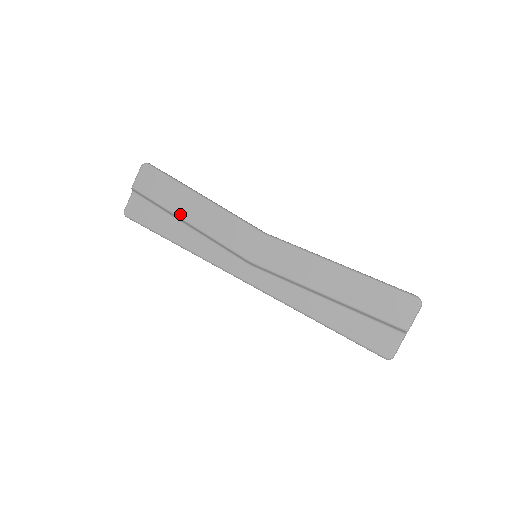
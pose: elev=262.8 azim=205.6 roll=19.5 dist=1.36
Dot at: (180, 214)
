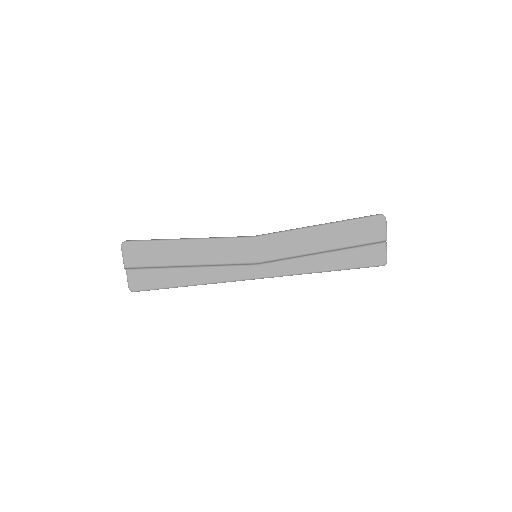
Dot at: (180, 263)
